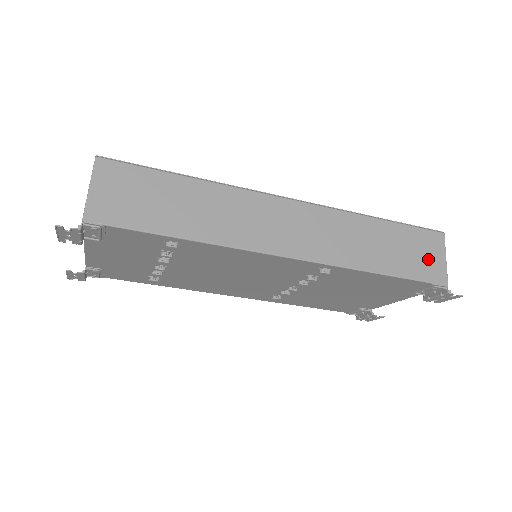
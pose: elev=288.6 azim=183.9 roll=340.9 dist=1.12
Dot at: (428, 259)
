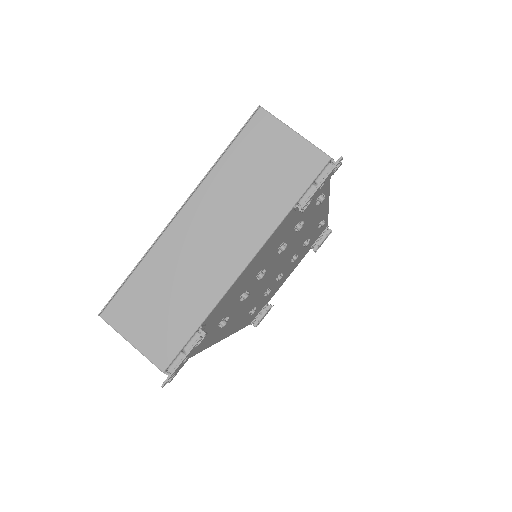
Dot at: occluded
